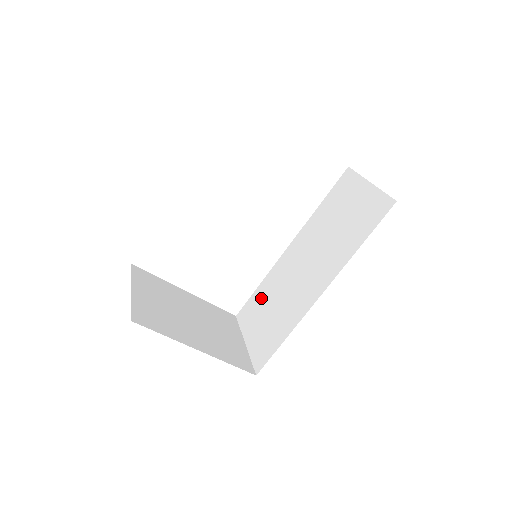
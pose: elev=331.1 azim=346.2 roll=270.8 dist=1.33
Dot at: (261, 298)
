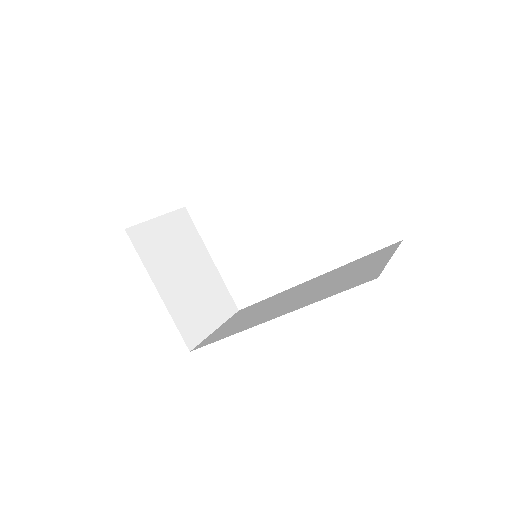
Dot at: (258, 306)
